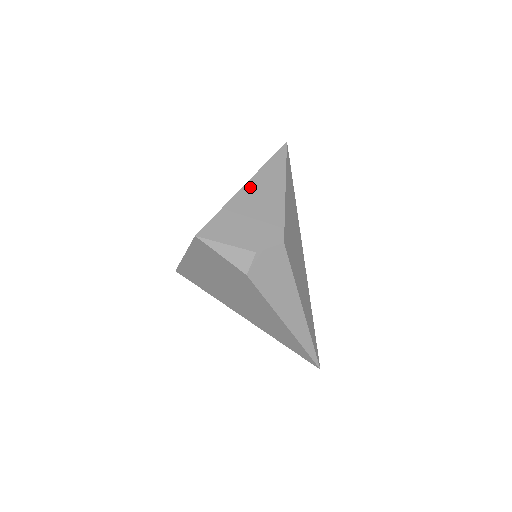
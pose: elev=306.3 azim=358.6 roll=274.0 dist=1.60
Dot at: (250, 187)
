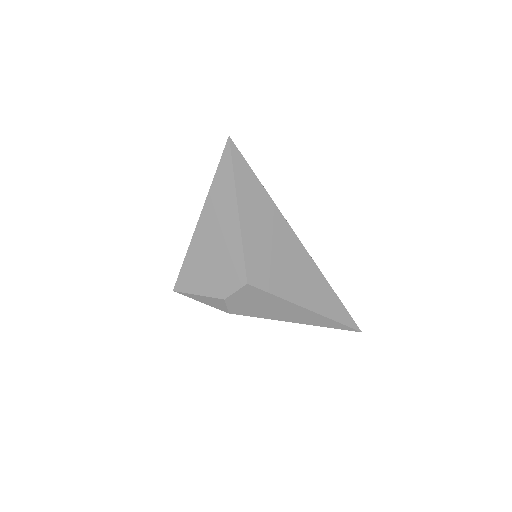
Dot at: (204, 220)
